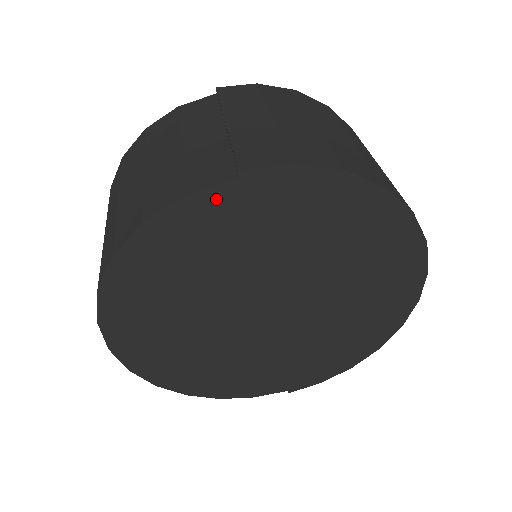
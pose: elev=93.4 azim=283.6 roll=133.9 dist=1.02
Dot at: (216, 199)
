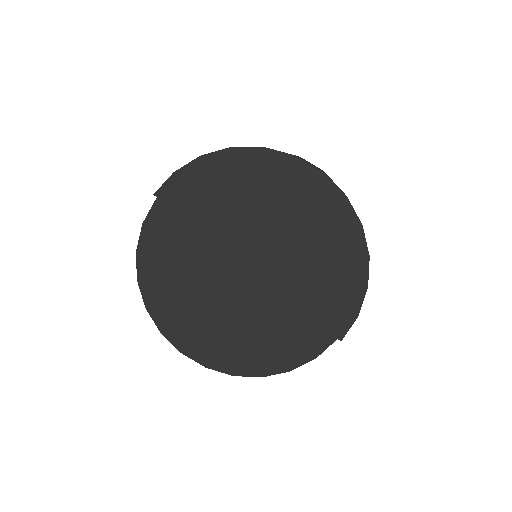
Dot at: (156, 216)
